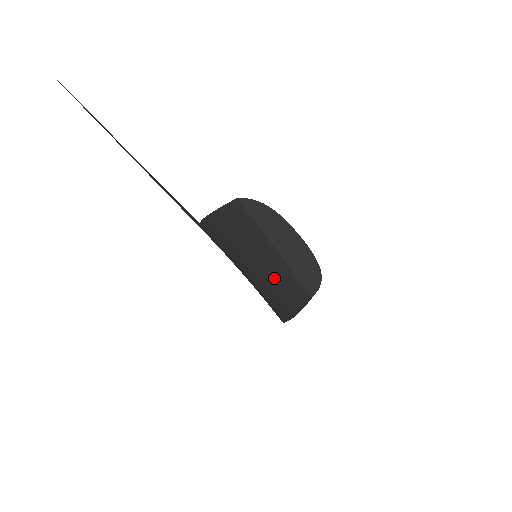
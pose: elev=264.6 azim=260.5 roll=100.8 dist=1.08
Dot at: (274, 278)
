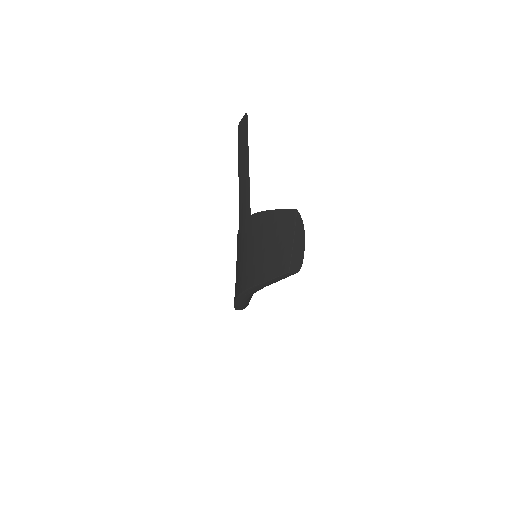
Dot at: (275, 256)
